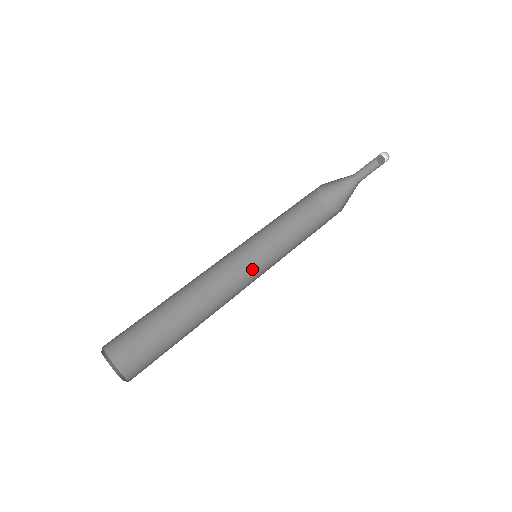
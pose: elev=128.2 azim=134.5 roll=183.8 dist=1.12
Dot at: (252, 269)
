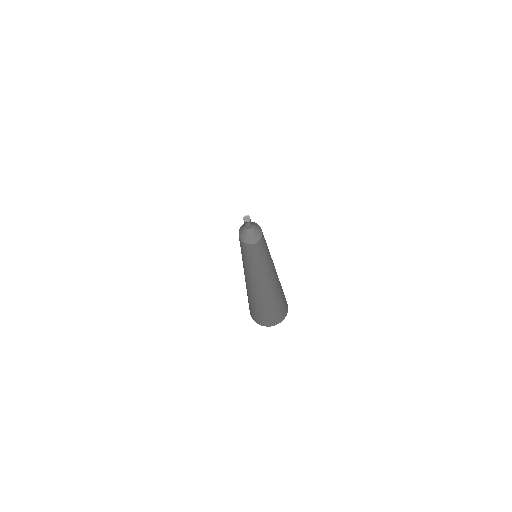
Dot at: (267, 265)
